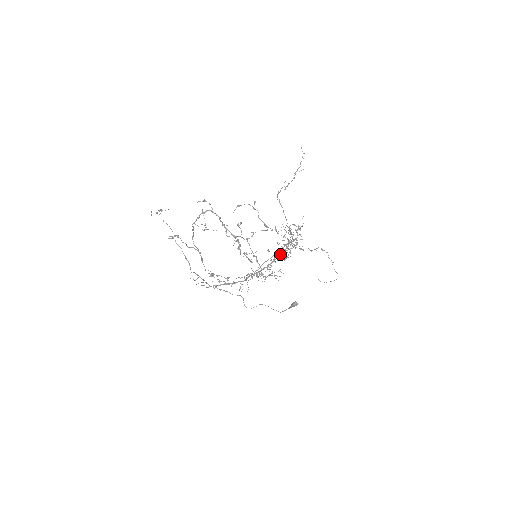
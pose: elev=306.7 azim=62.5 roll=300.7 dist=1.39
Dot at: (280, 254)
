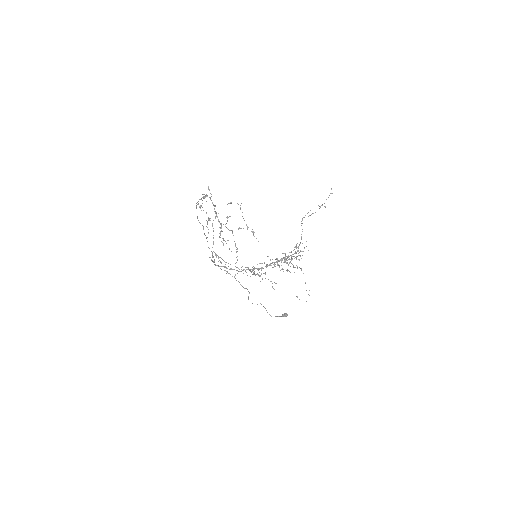
Dot at: (277, 263)
